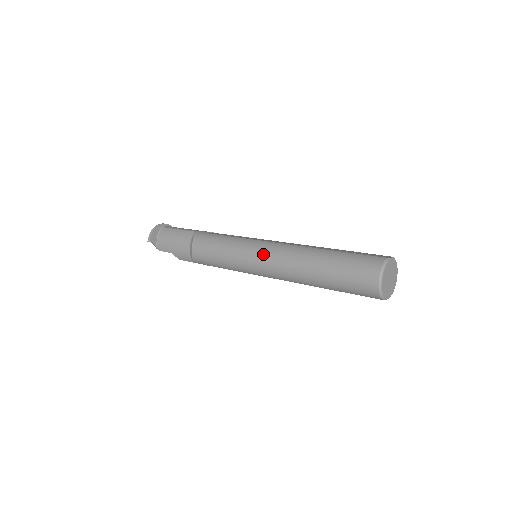
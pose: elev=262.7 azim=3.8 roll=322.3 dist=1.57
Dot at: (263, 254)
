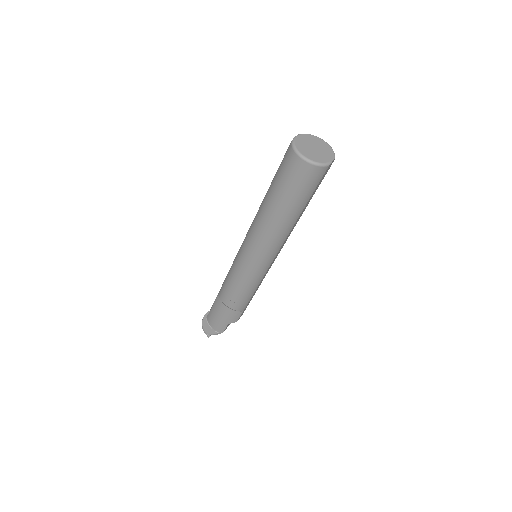
Dot at: (249, 249)
